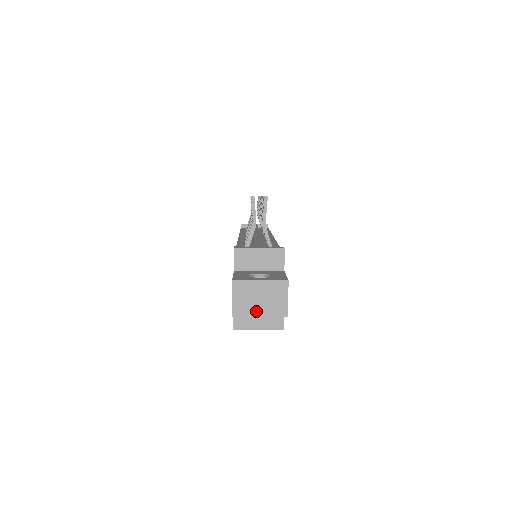
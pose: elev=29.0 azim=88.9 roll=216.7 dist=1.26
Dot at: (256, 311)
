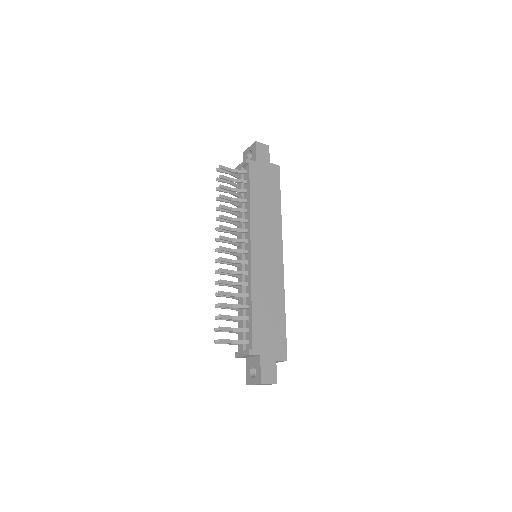
Dot at: occluded
